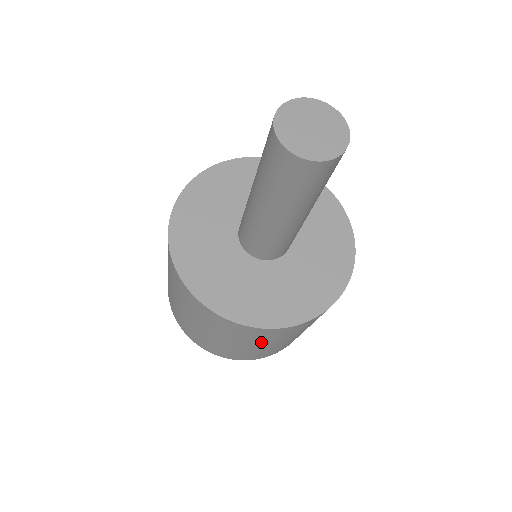
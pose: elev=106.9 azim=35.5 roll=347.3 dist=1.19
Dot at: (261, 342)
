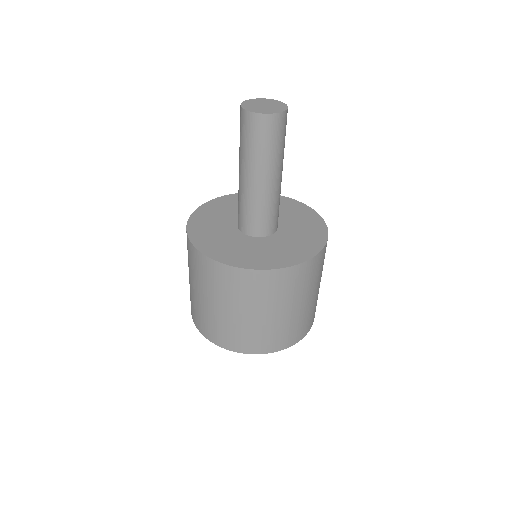
Dot at: (255, 303)
